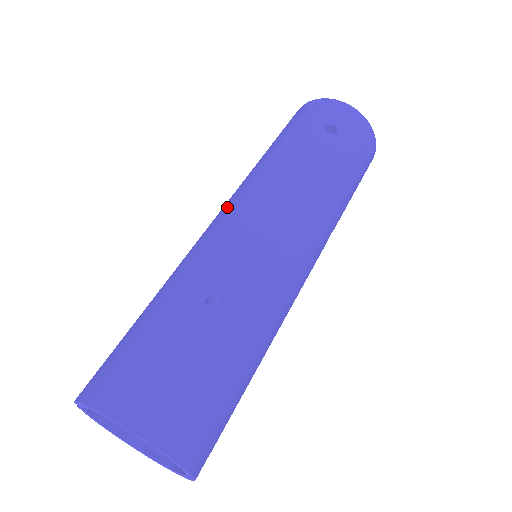
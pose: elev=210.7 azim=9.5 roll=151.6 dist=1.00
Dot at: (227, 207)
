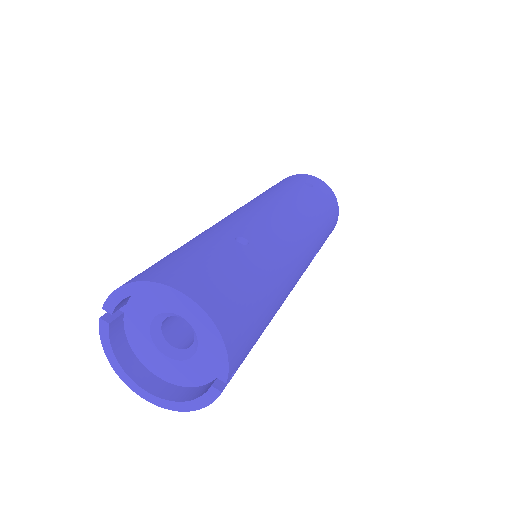
Dot at: occluded
